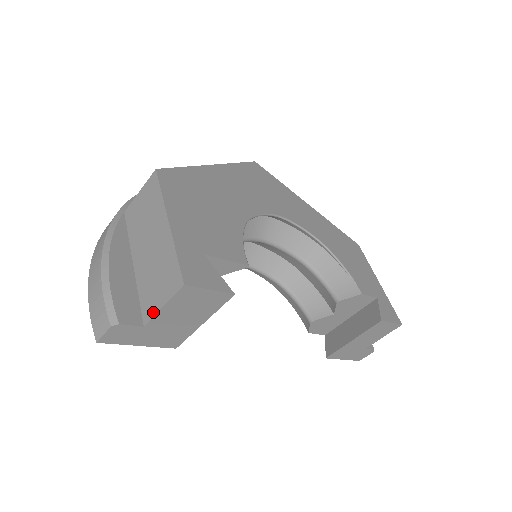
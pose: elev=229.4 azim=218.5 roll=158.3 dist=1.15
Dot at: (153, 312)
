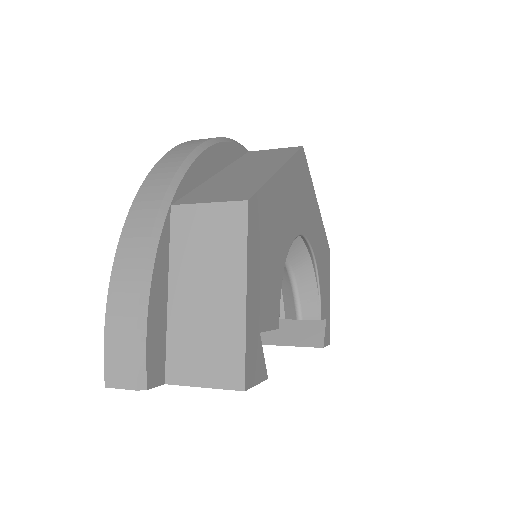
Dot at: (185, 381)
